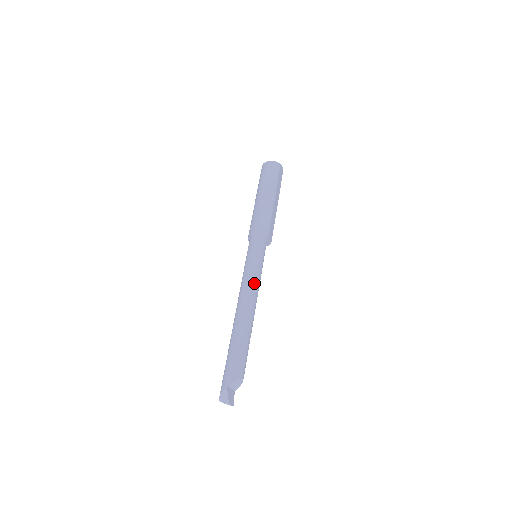
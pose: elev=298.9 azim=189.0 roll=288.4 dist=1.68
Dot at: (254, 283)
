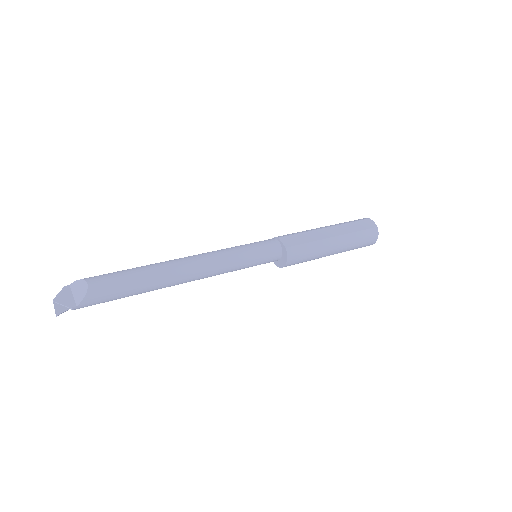
Dot at: (213, 251)
